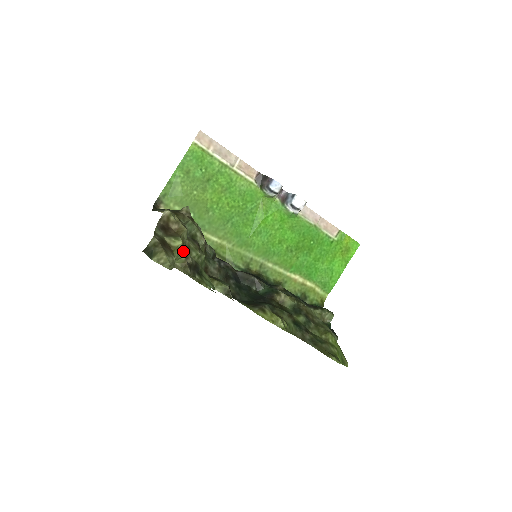
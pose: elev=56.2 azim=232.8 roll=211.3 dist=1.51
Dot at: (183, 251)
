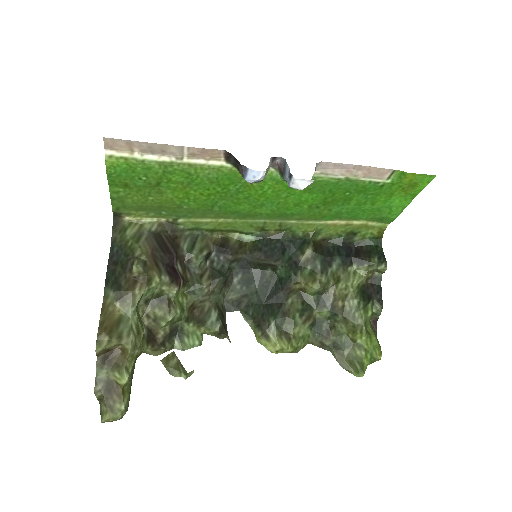
Dot at: (144, 348)
